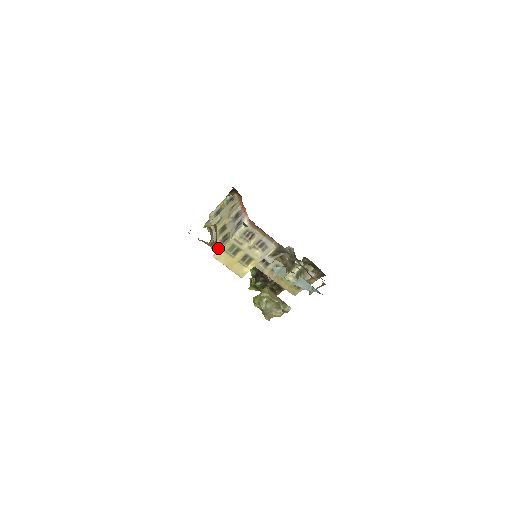
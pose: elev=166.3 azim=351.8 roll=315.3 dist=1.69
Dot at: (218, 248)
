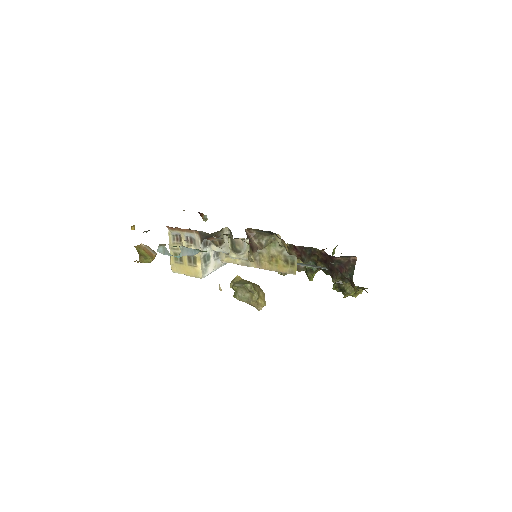
Dot at: (171, 263)
